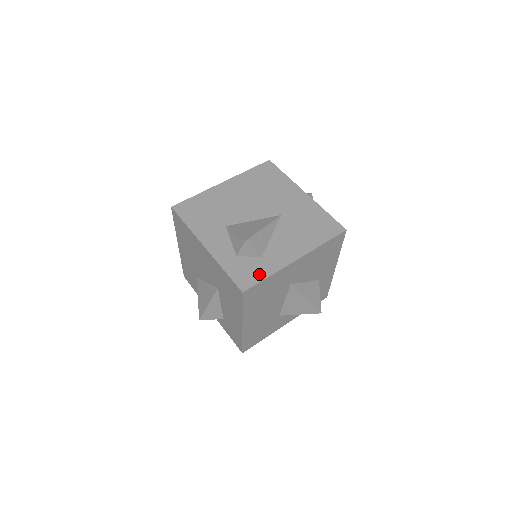
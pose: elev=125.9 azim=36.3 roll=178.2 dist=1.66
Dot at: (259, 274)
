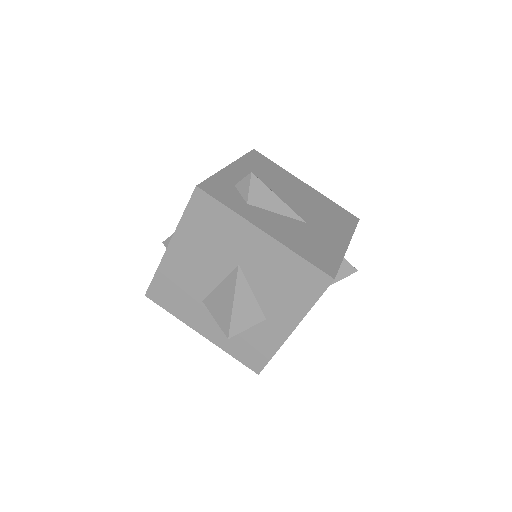
Dot at: (226, 200)
